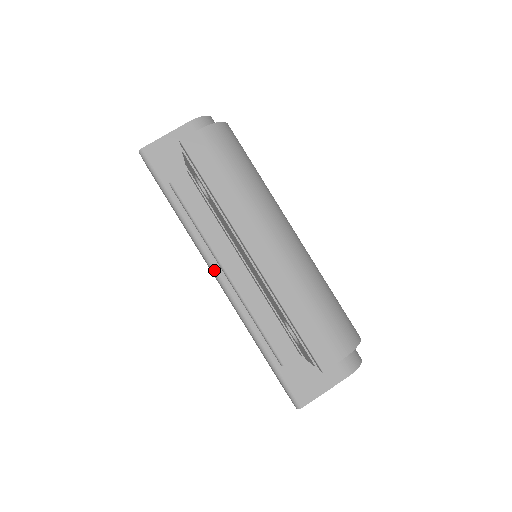
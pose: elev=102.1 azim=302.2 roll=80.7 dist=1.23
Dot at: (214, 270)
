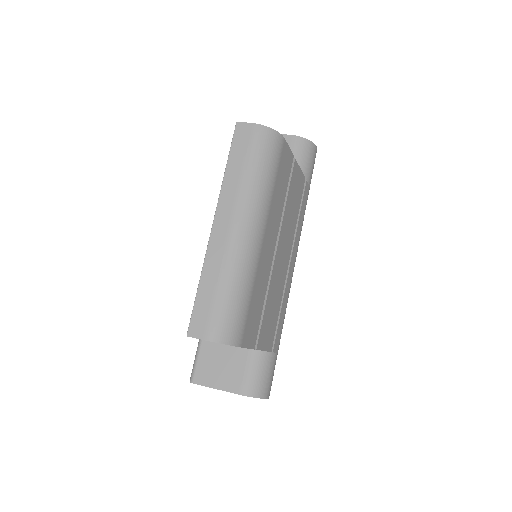
Dot at: occluded
